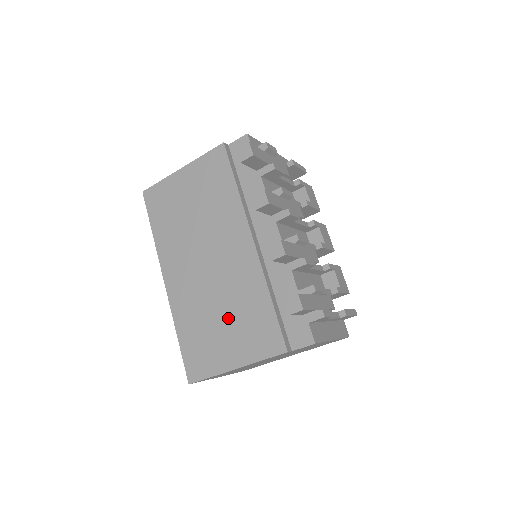
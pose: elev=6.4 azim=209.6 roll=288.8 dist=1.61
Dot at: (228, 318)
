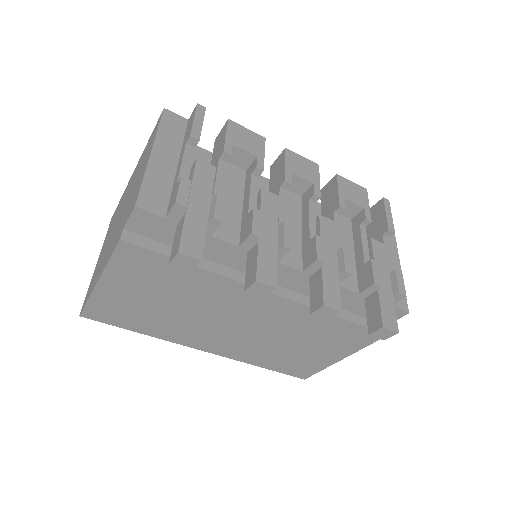
Dot at: (302, 343)
